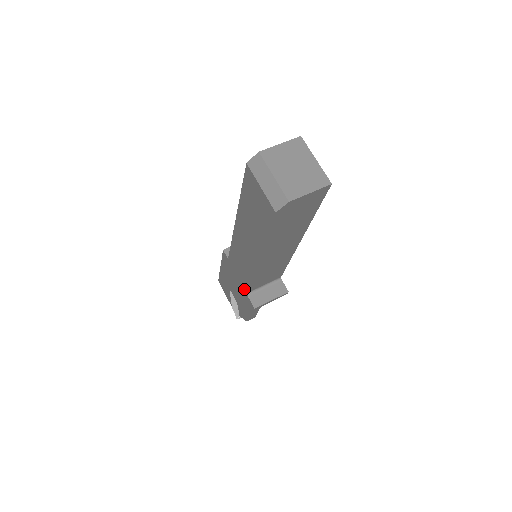
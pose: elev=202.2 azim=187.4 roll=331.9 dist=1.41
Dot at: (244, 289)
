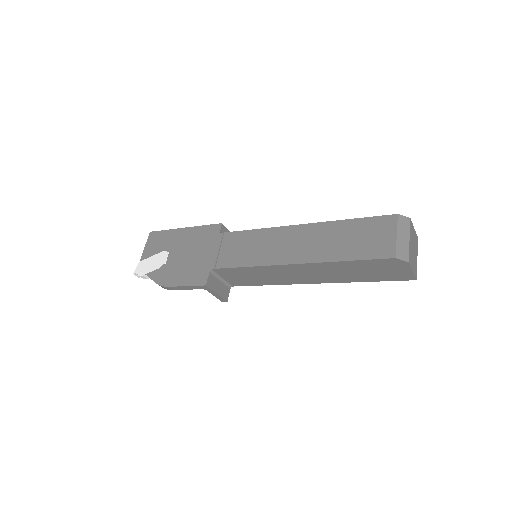
Dot at: (212, 264)
